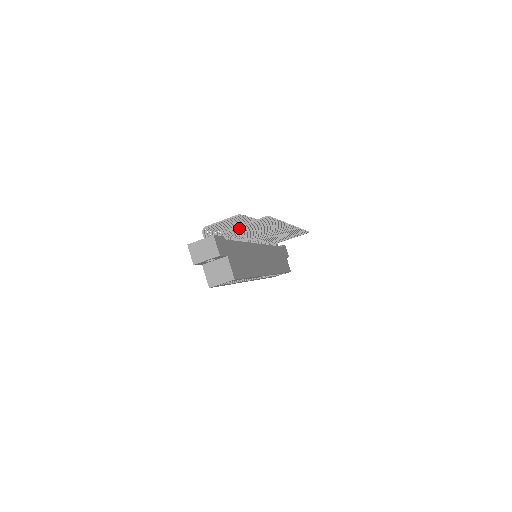
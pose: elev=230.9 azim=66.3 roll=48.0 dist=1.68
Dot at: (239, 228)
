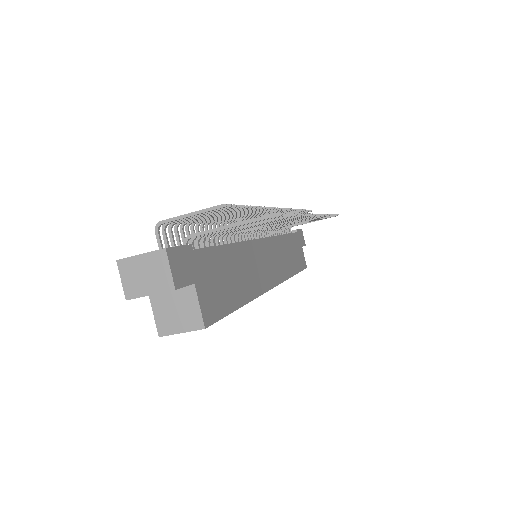
Dot at: occluded
